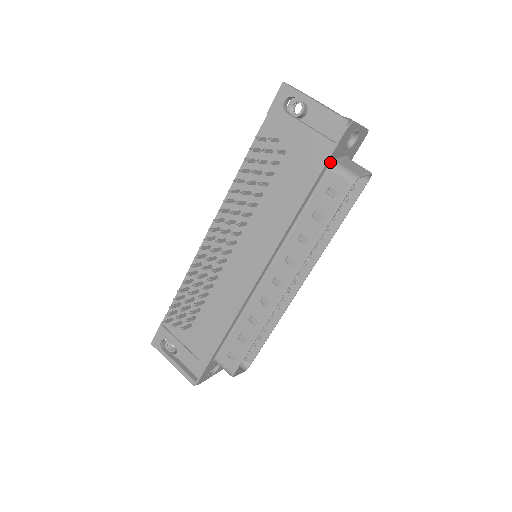
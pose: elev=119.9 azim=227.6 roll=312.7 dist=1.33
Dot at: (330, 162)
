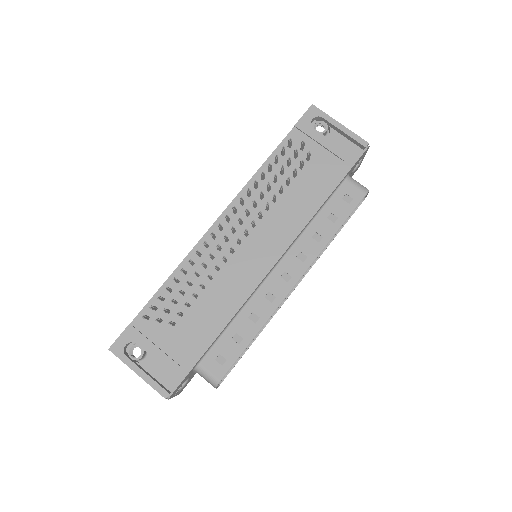
Dot at: (347, 174)
